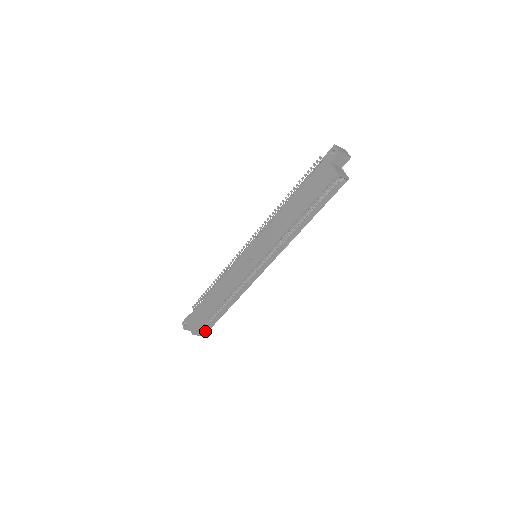
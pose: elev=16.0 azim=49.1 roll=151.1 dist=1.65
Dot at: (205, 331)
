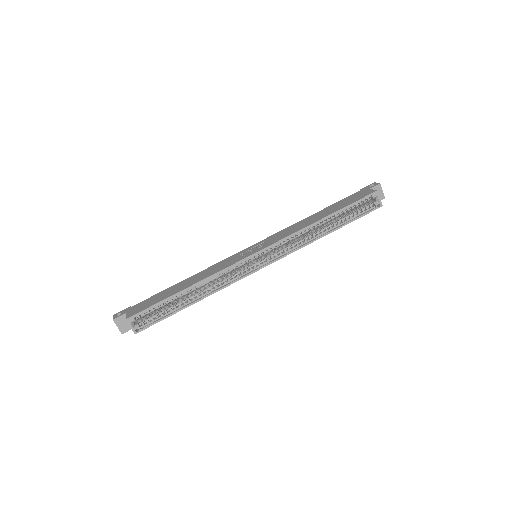
Dot at: (141, 328)
